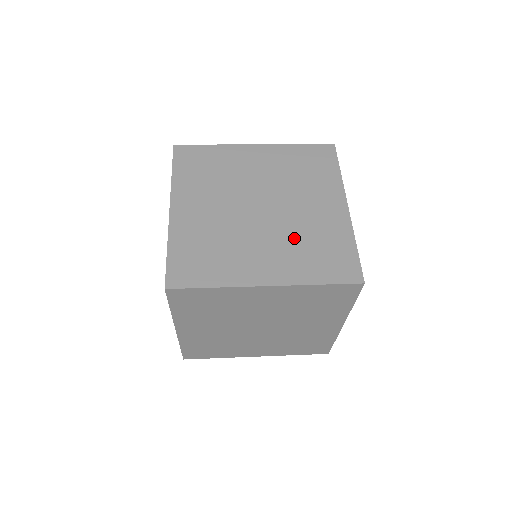
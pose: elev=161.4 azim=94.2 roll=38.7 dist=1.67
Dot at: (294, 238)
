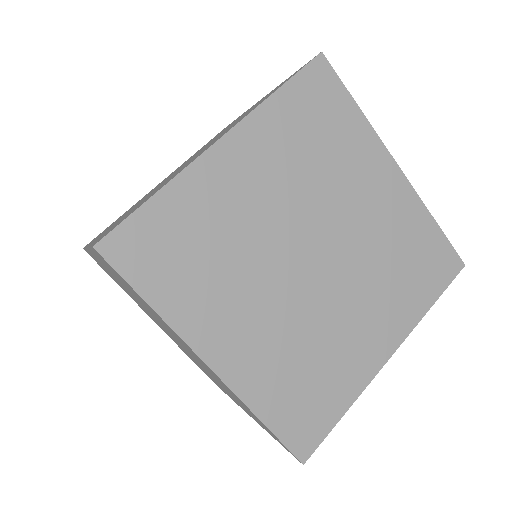
Dot at: (377, 269)
